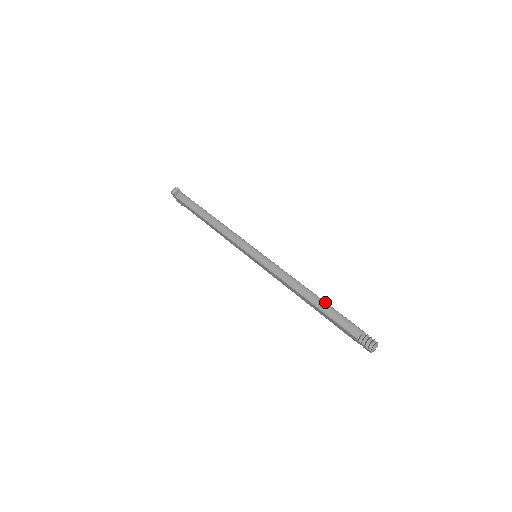
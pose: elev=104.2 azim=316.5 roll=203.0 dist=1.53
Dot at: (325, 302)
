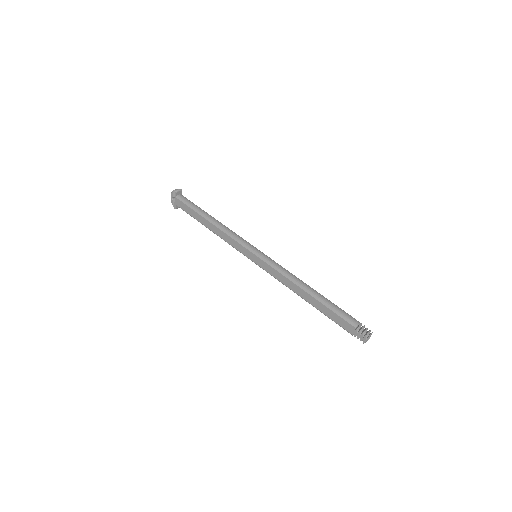
Dot at: occluded
